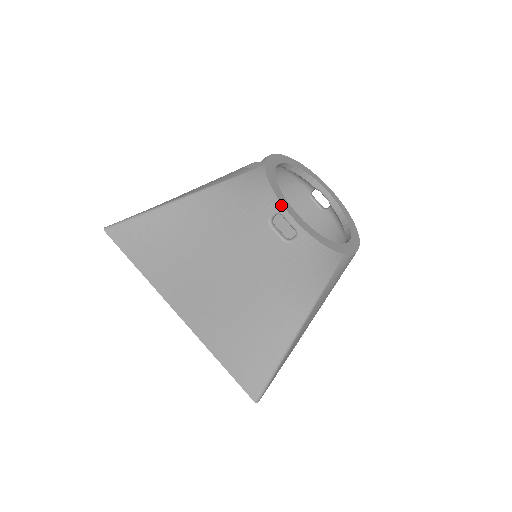
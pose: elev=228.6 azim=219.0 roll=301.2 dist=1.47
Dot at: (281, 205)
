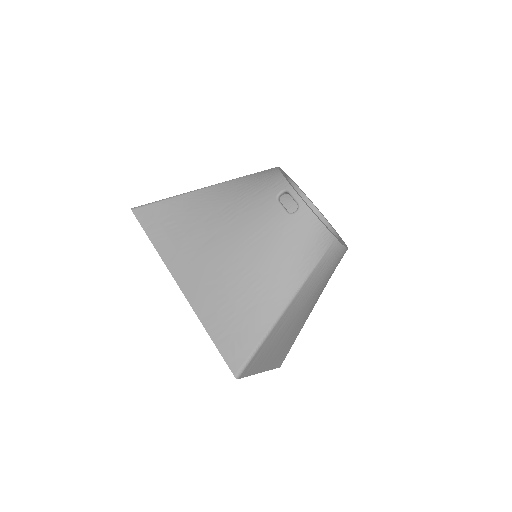
Dot at: (289, 184)
